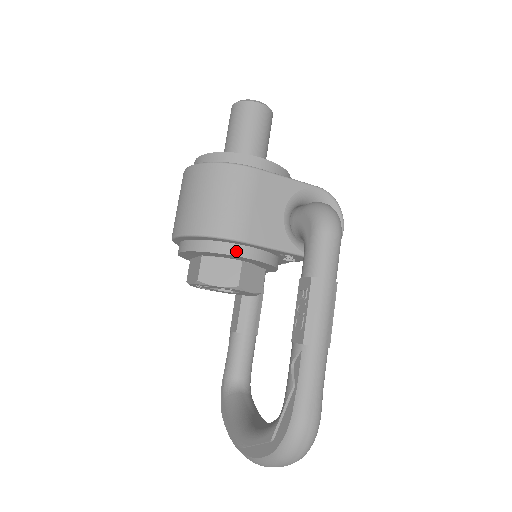
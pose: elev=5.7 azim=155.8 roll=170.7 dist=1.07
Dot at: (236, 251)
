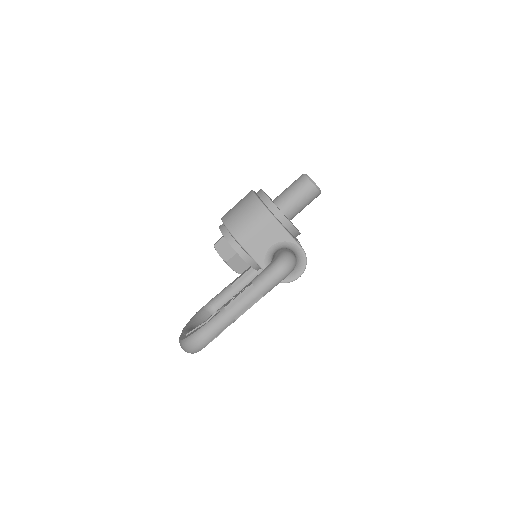
Dot at: (235, 246)
